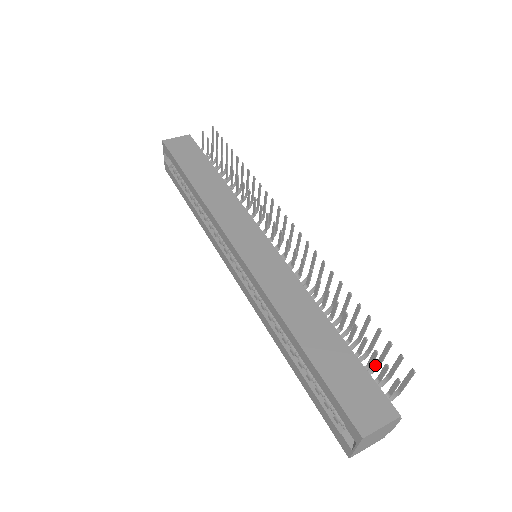
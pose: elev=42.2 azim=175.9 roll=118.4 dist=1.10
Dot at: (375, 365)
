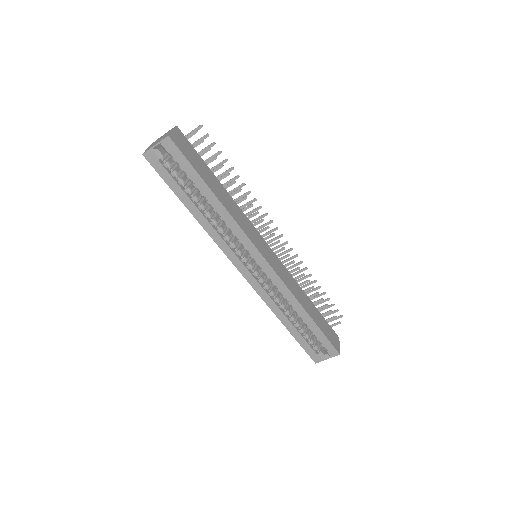
Dot at: occluded
